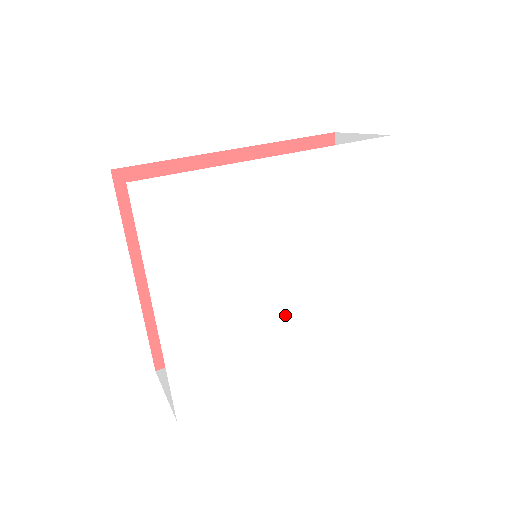
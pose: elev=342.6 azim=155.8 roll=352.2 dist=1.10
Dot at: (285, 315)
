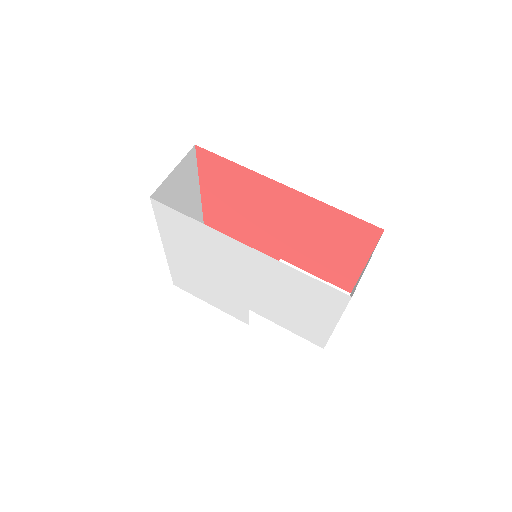
Dot at: (241, 300)
